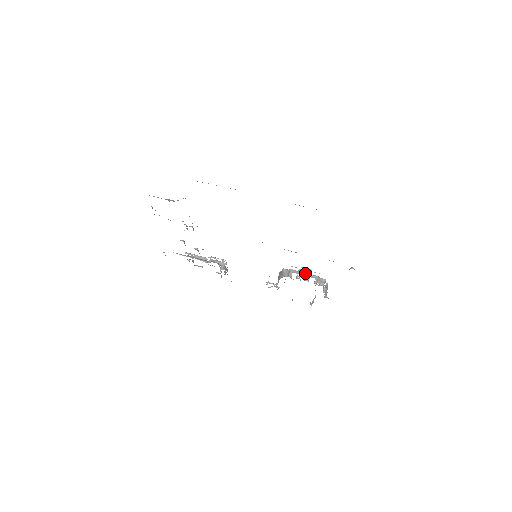
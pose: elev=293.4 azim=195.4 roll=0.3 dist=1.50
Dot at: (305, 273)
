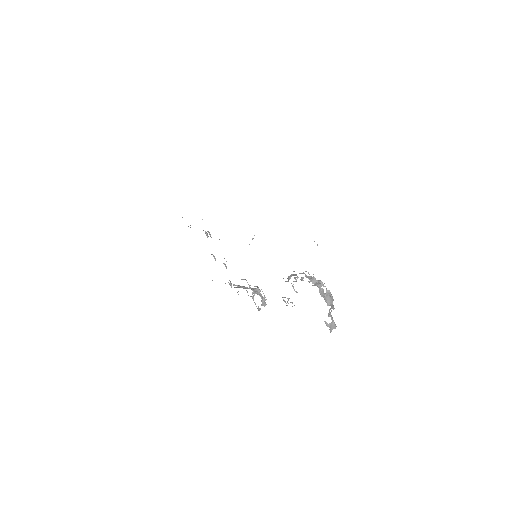
Dot at: occluded
